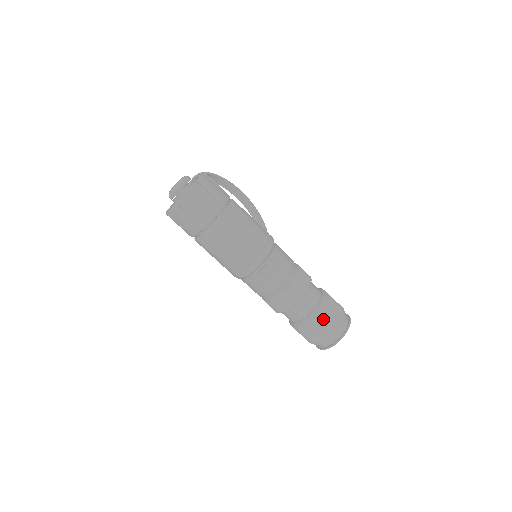
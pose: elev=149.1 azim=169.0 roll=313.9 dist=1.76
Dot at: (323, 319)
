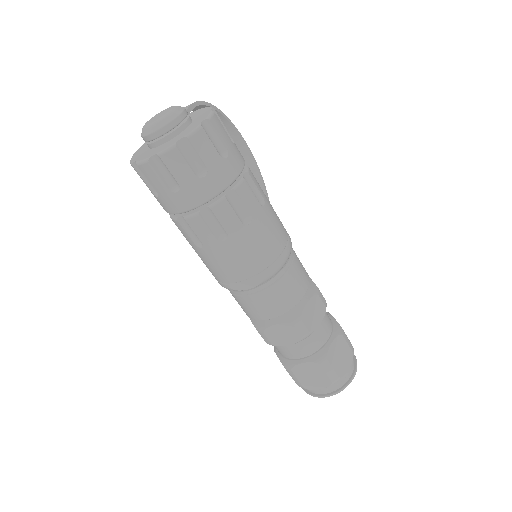
Dot at: (330, 365)
